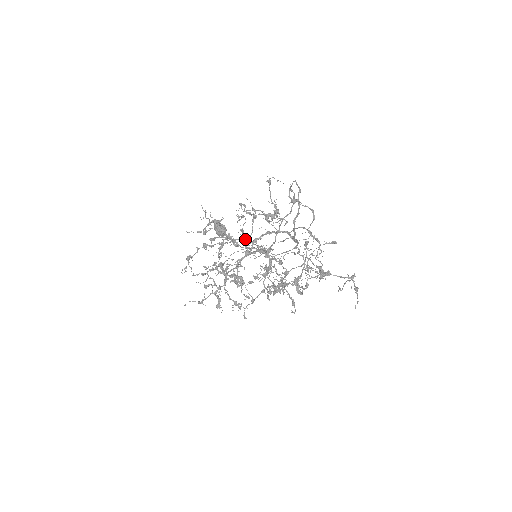
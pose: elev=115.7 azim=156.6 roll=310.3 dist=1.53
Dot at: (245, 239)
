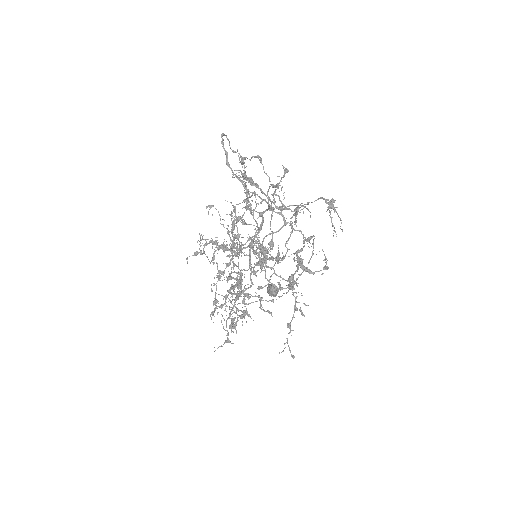
Dot at: (246, 247)
